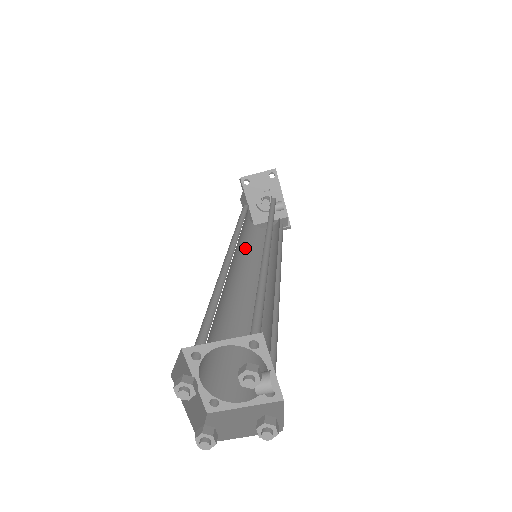
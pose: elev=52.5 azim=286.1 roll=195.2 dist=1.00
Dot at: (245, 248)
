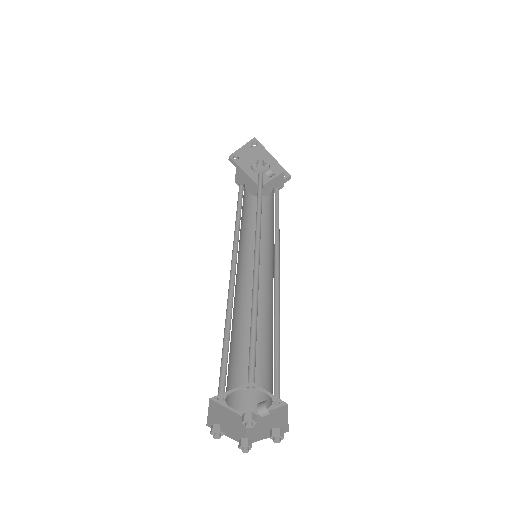
Dot at: (251, 237)
